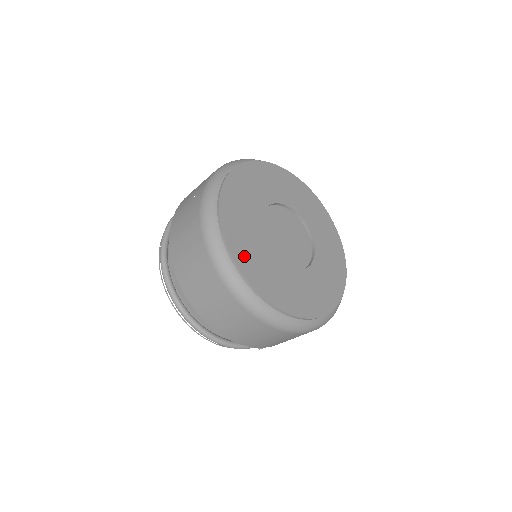
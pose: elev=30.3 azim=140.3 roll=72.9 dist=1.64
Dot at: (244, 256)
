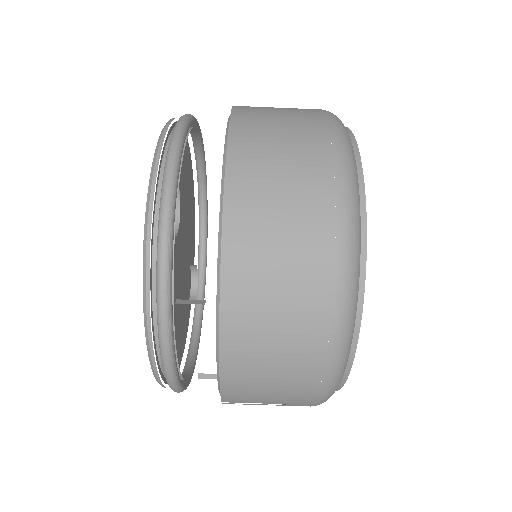
Dot at: occluded
